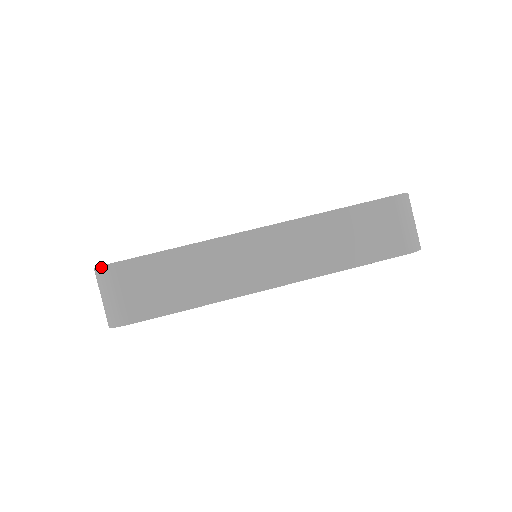
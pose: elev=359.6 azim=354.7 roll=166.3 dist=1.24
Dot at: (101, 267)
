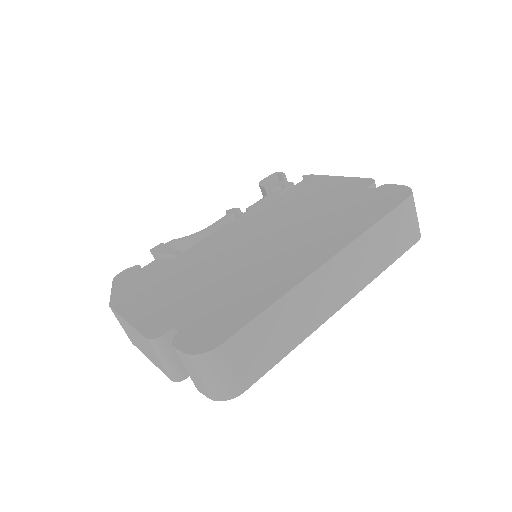
Dot at: (205, 354)
